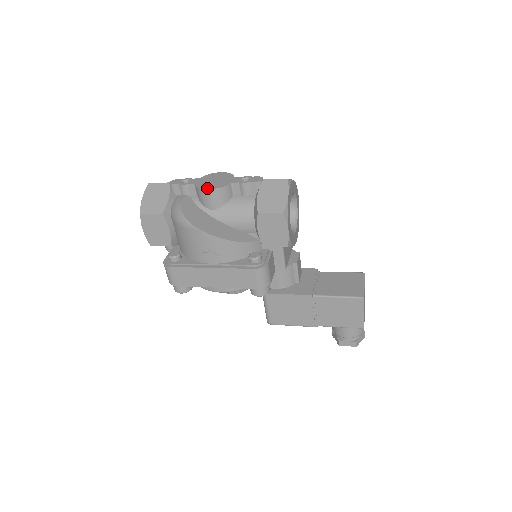
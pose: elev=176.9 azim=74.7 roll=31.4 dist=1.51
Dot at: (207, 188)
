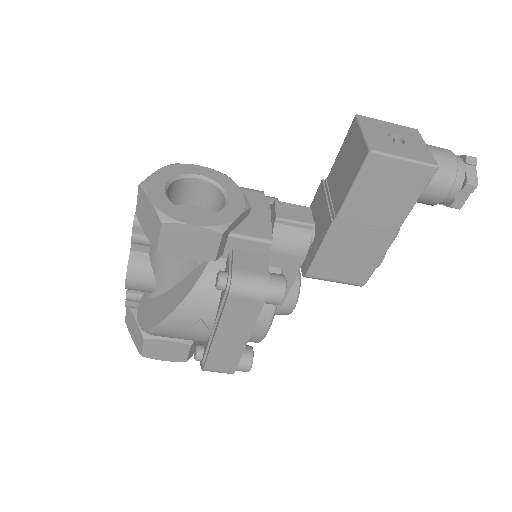
Dot at: (125, 282)
